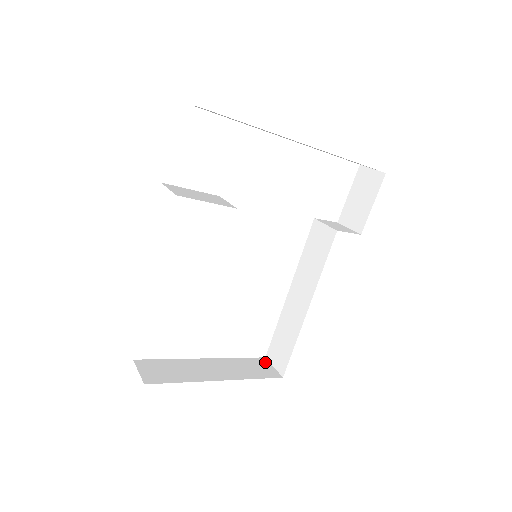
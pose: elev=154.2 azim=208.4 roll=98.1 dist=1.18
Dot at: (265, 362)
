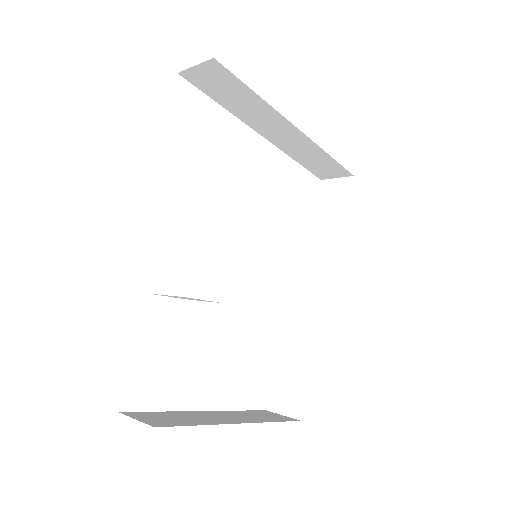
Dot at: (270, 412)
